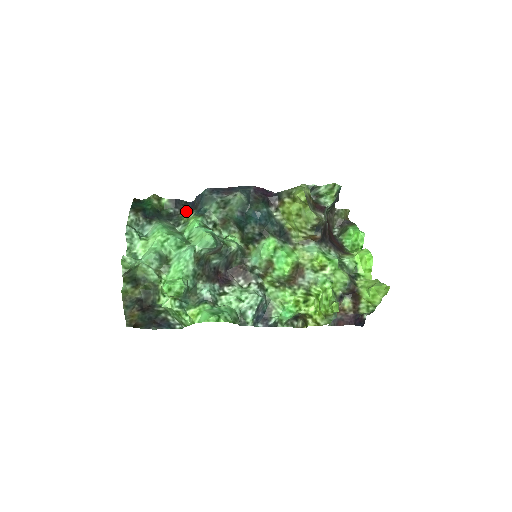
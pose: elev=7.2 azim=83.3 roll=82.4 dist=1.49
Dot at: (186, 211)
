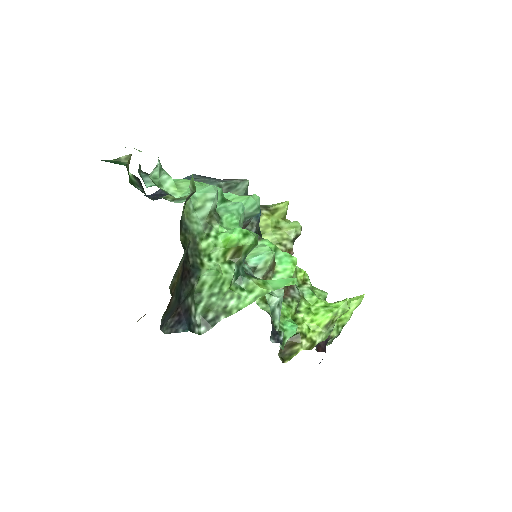
Dot at: (151, 199)
